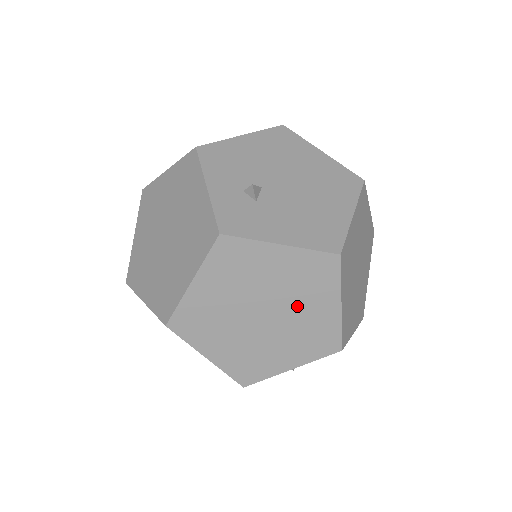
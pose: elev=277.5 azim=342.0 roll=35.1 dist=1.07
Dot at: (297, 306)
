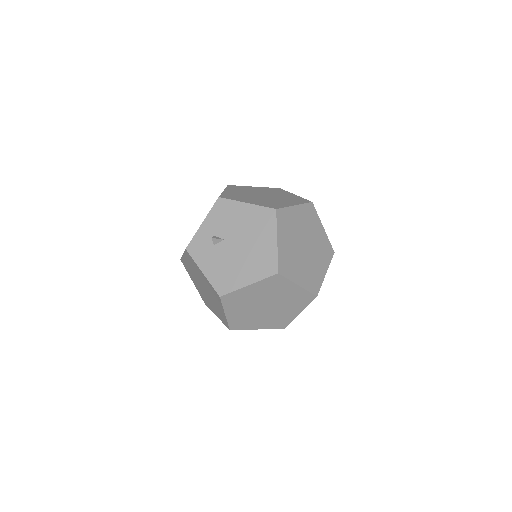
Dot at: (212, 298)
